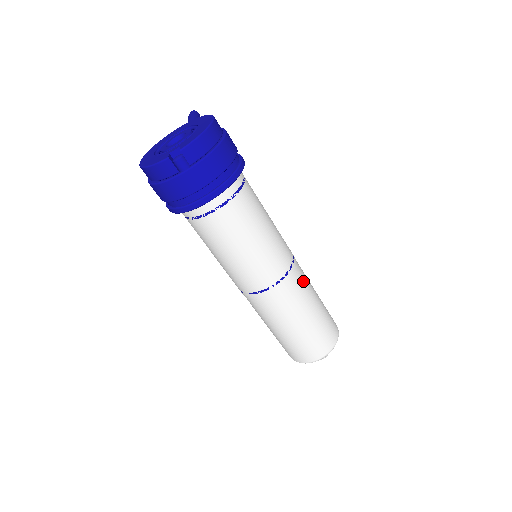
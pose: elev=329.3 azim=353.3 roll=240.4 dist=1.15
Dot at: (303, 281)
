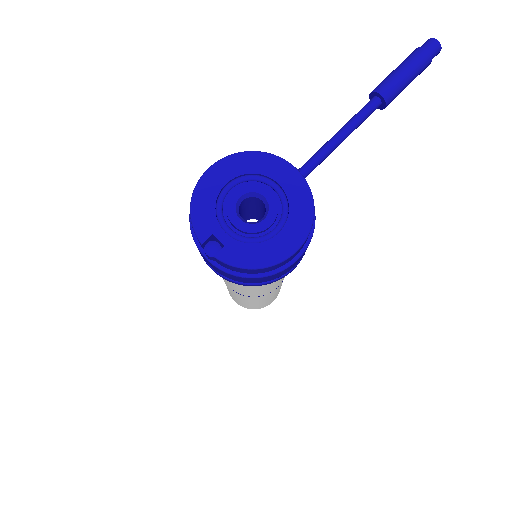
Dot at: (265, 298)
